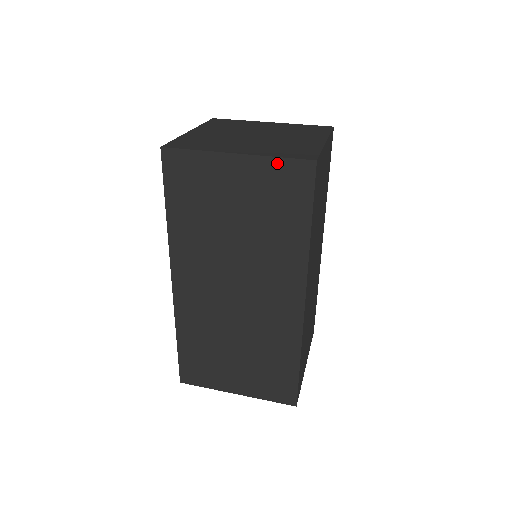
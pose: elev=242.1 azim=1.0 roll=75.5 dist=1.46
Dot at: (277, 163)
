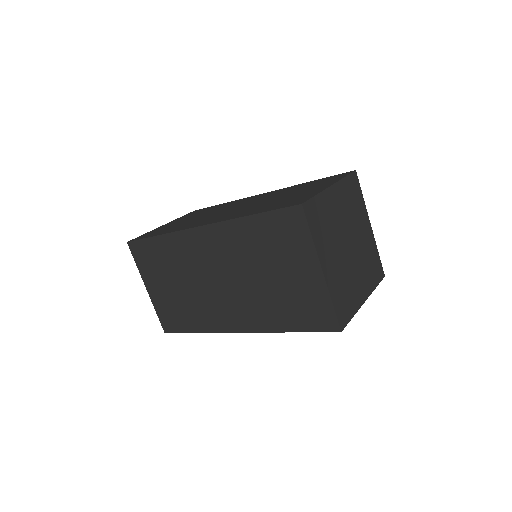
Dot at: (328, 303)
